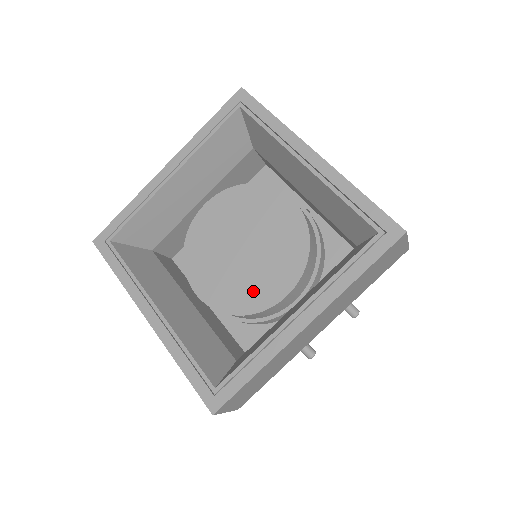
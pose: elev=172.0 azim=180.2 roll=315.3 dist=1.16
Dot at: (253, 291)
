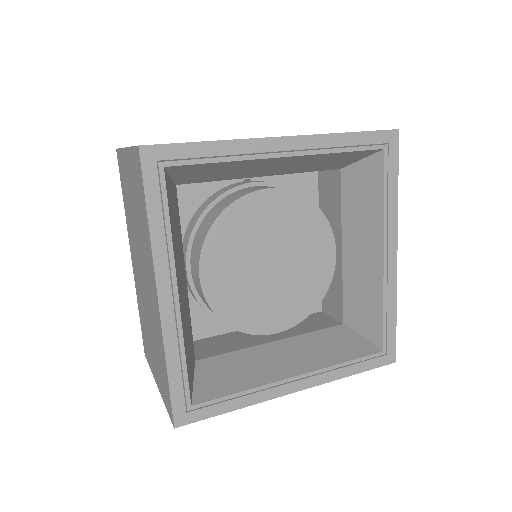
Dot at: (312, 279)
